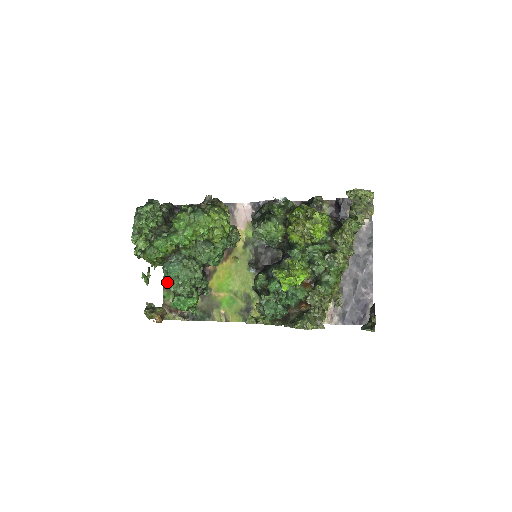
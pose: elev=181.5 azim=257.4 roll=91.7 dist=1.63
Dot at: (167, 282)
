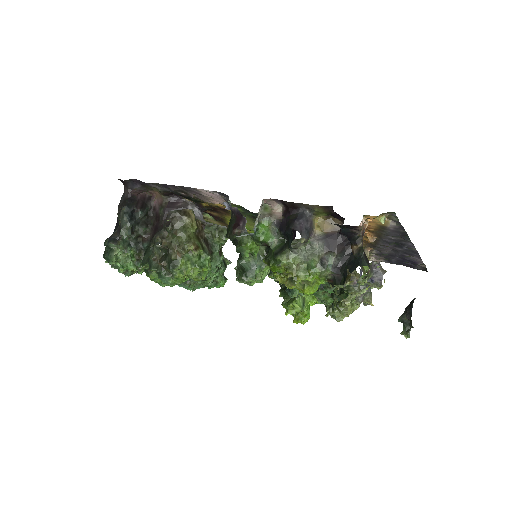
Dot at: occluded
